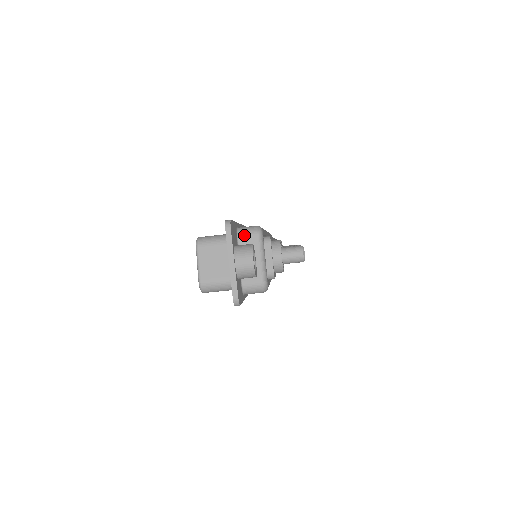
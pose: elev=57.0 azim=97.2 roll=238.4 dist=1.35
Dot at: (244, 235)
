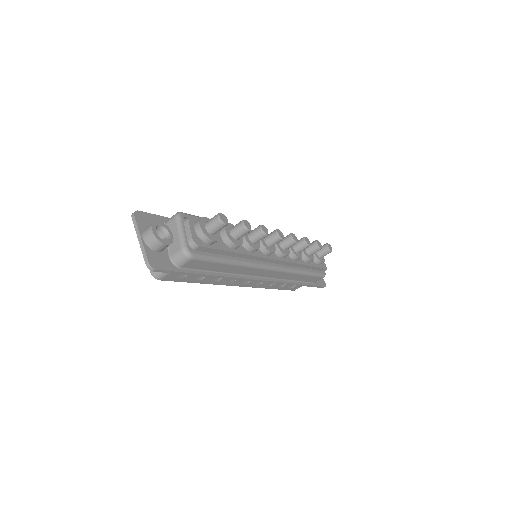
Dot at: (168, 222)
